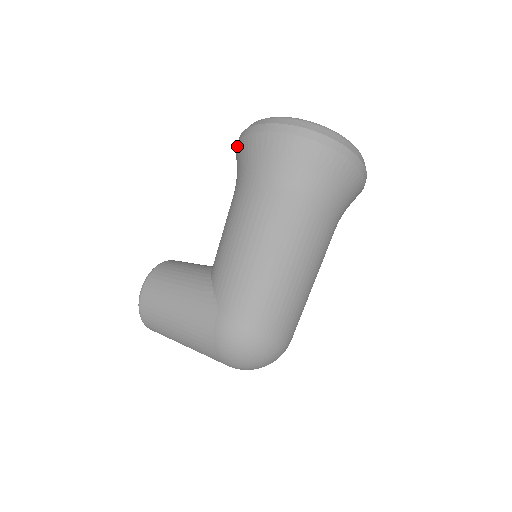
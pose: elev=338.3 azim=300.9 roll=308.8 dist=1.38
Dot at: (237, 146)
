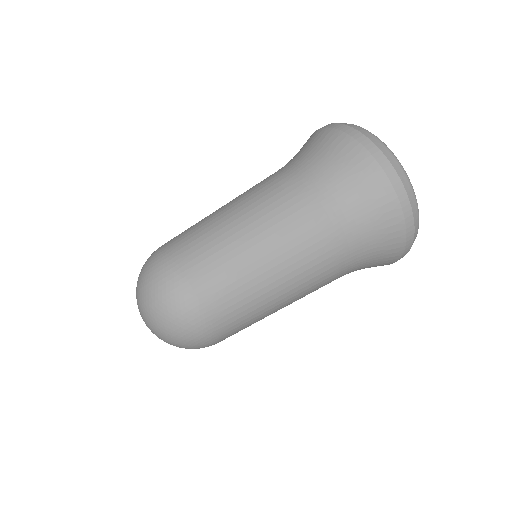
Dot at: occluded
